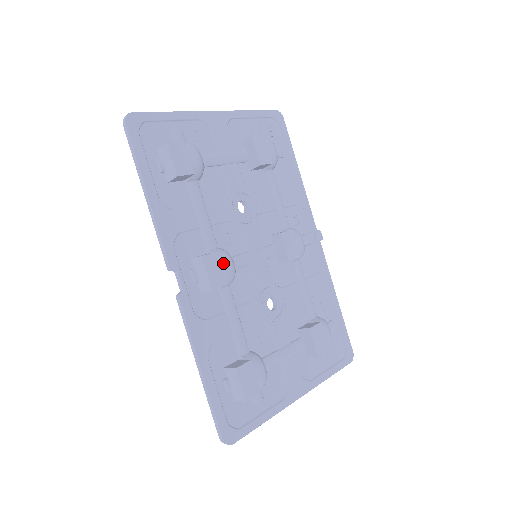
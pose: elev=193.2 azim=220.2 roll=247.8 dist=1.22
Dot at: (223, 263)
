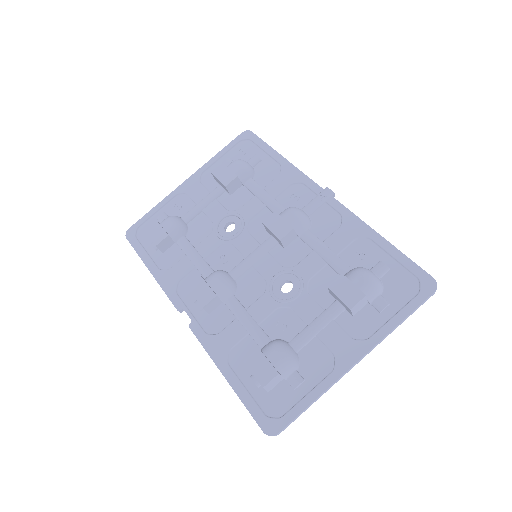
Dot at: (212, 282)
